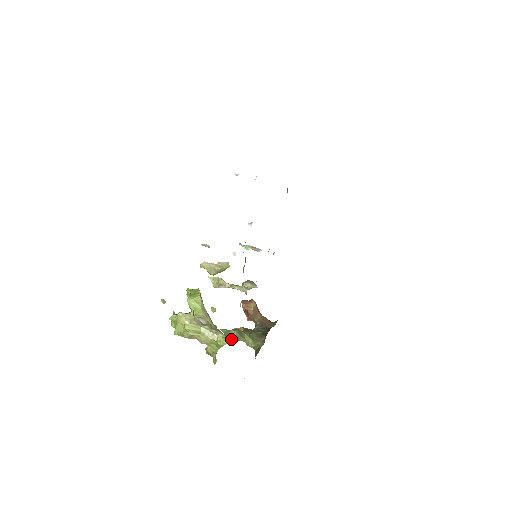
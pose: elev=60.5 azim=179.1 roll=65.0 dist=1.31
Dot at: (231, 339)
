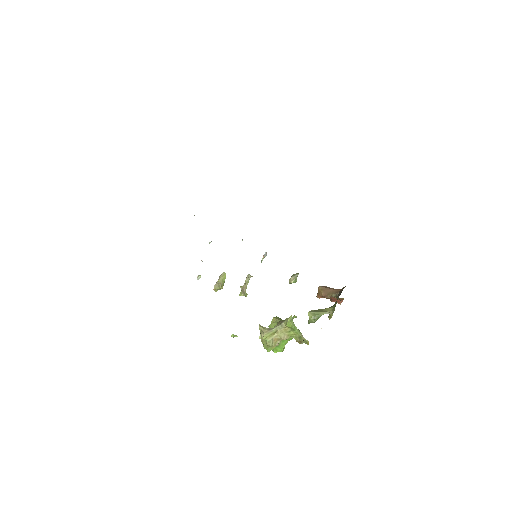
Dot at: (311, 320)
